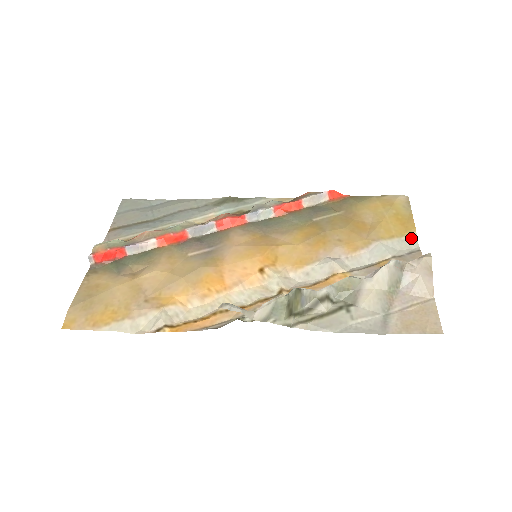
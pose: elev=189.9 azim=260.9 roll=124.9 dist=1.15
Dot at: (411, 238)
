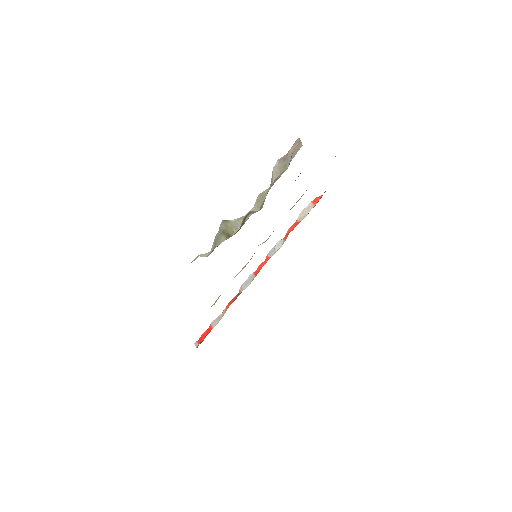
Dot at: occluded
